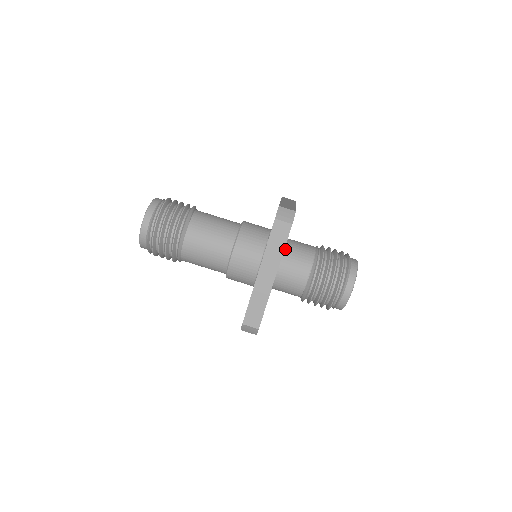
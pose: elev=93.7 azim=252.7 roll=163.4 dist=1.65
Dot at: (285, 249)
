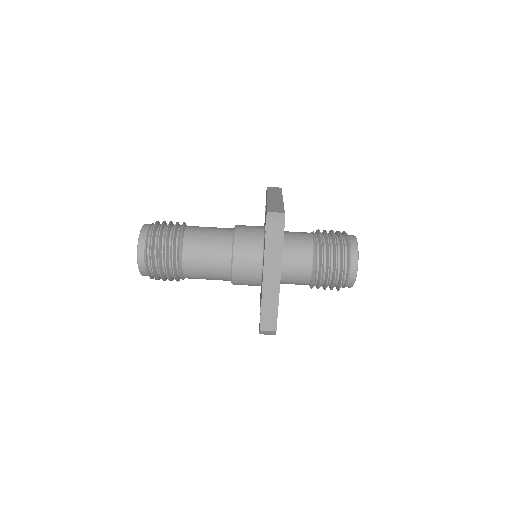
Dot at: (283, 246)
